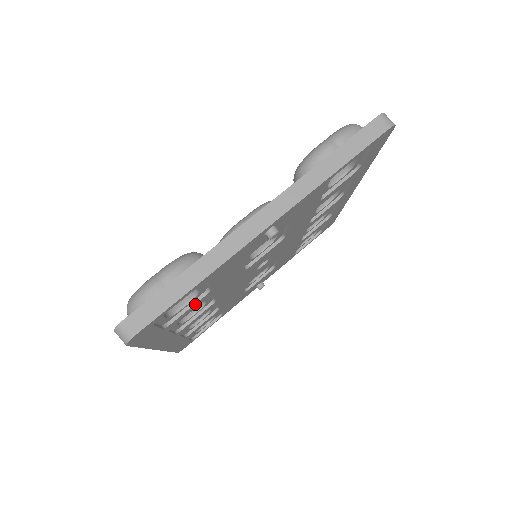
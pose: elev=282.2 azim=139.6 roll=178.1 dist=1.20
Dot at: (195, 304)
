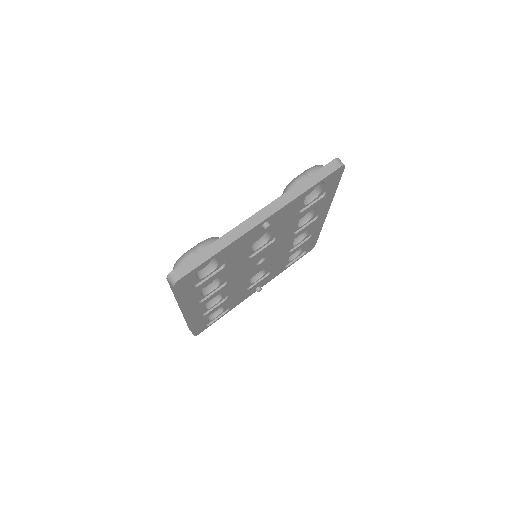
Dot at: (215, 274)
